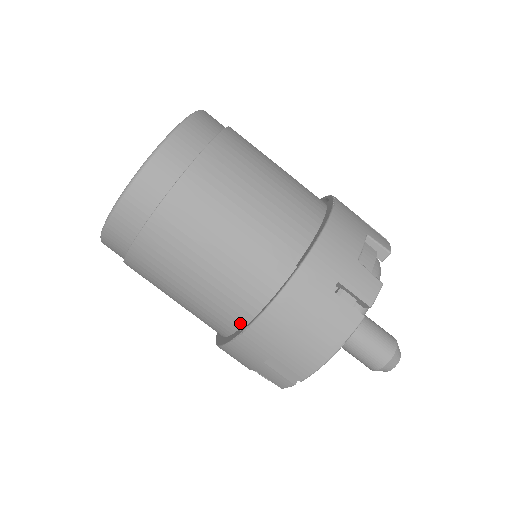
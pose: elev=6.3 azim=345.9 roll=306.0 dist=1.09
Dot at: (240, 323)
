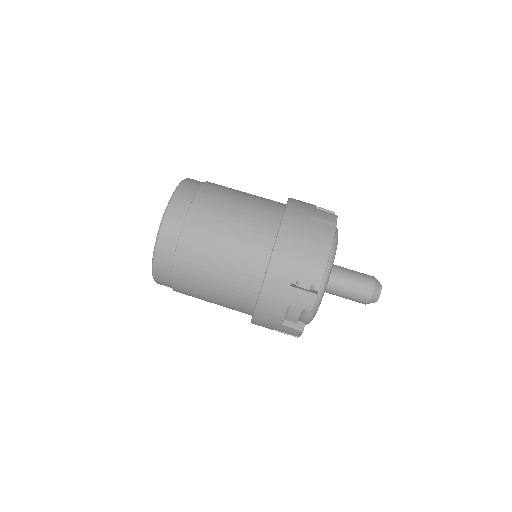
Dot at: (264, 267)
